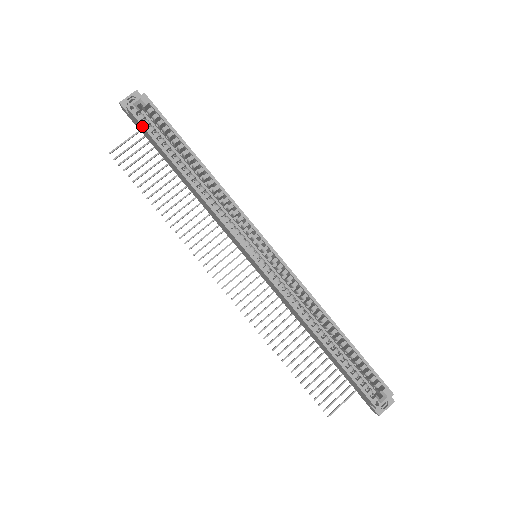
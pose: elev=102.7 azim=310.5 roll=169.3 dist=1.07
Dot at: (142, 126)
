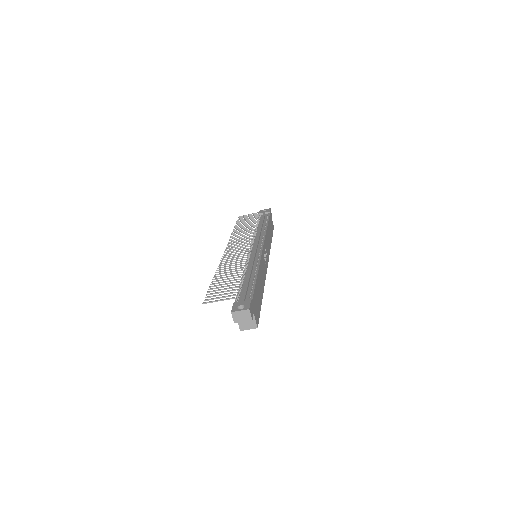
Dot at: occluded
